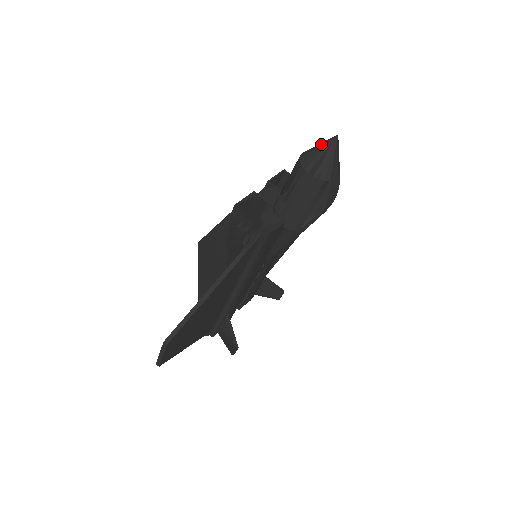
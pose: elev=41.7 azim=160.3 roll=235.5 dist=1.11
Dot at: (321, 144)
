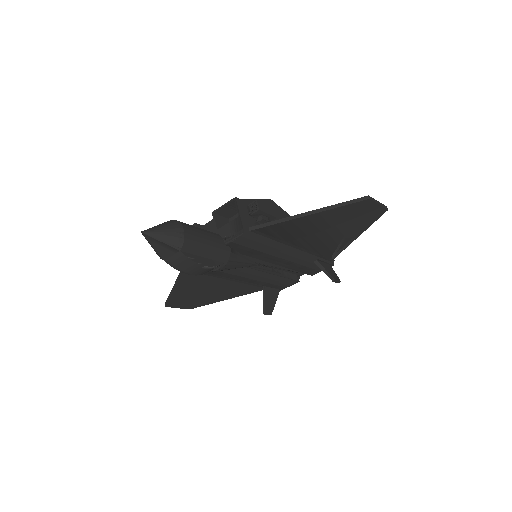
Dot at: occluded
